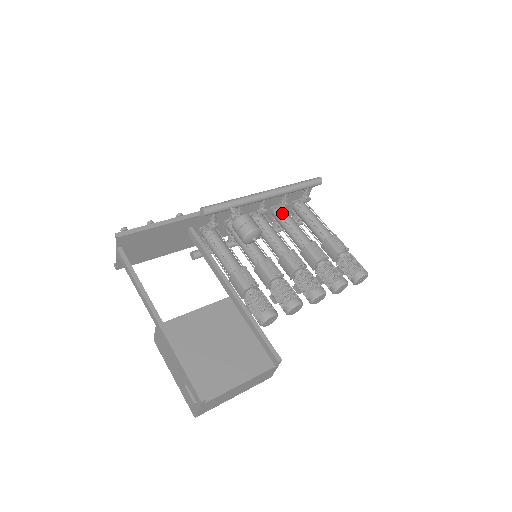
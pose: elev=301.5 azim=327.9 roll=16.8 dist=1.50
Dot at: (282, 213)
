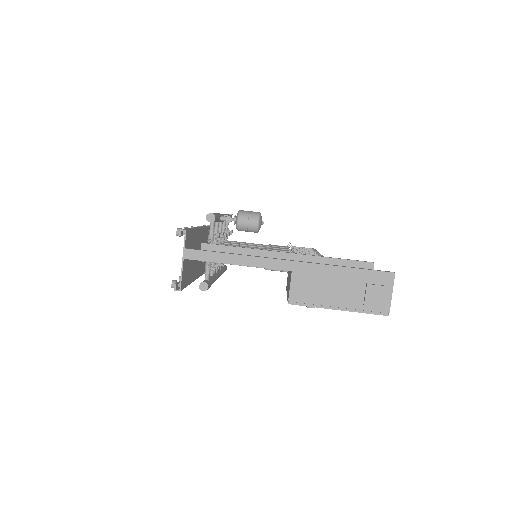
Dot at: (227, 243)
